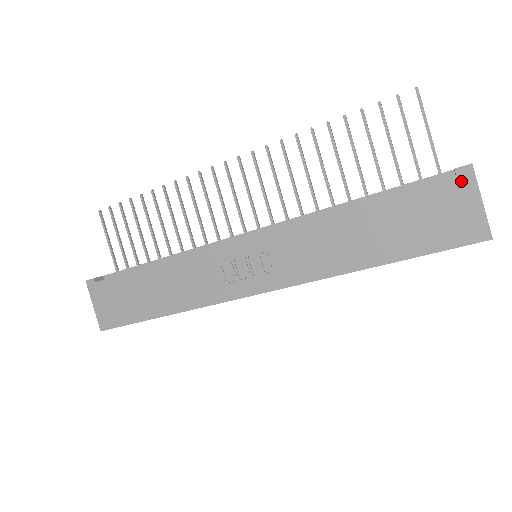
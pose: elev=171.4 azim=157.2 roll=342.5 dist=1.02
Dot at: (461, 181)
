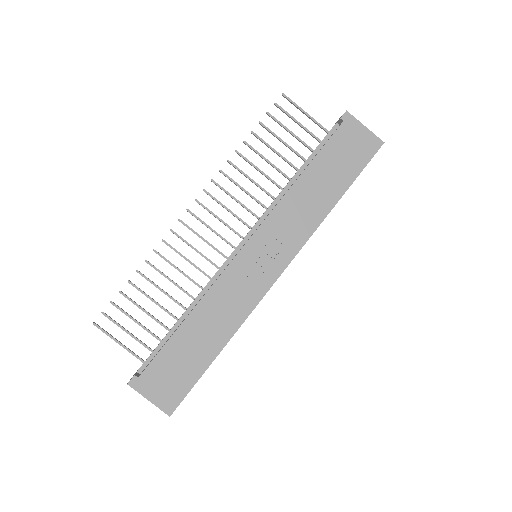
Dot at: (348, 123)
